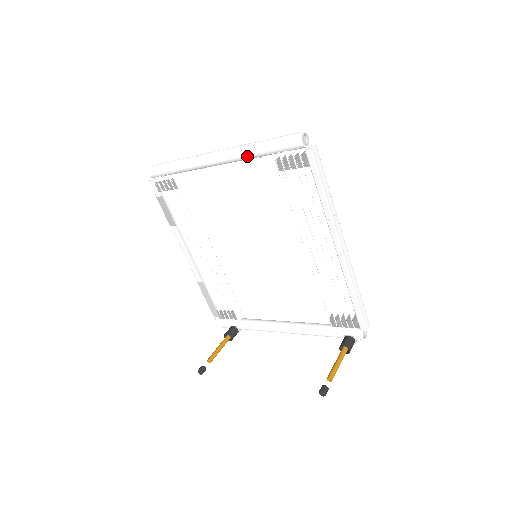
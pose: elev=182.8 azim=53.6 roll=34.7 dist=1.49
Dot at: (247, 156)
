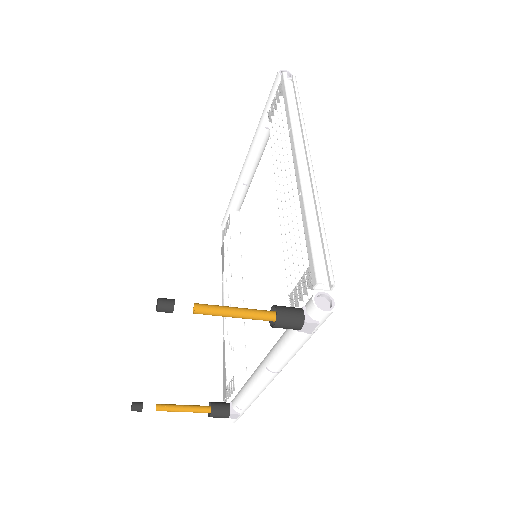
Dot at: (257, 132)
